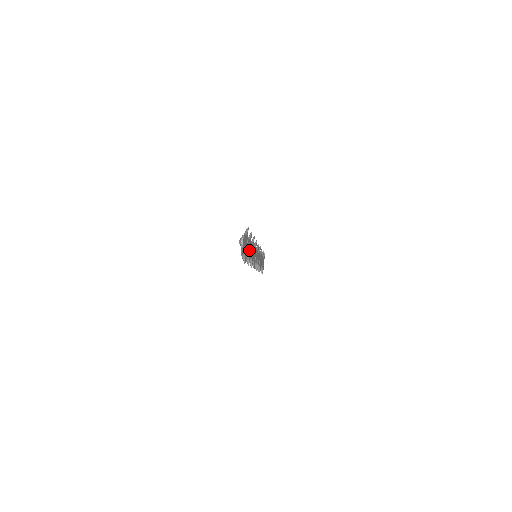
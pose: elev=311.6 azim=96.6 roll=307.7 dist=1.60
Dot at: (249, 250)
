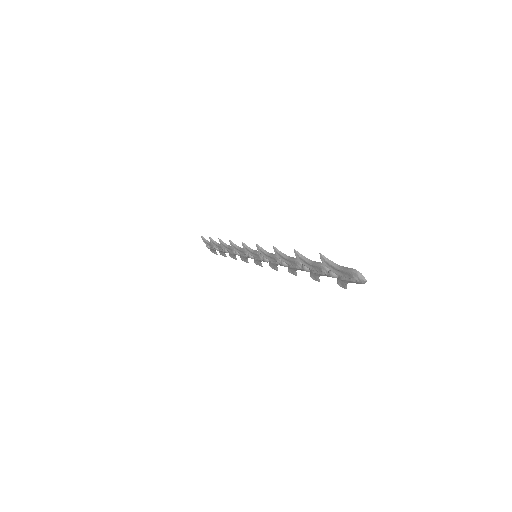
Dot at: occluded
